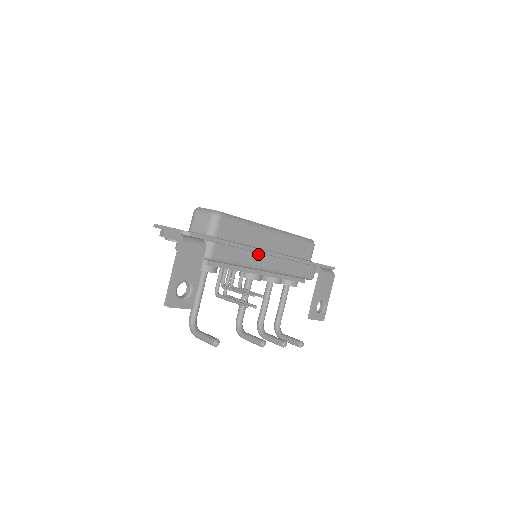
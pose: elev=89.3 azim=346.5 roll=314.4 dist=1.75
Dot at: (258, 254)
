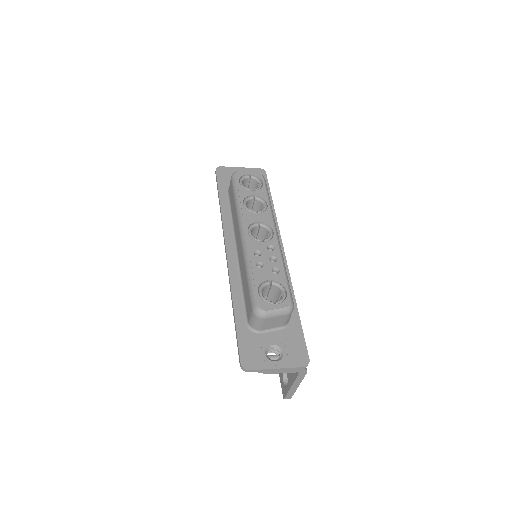
Dot at: occluded
